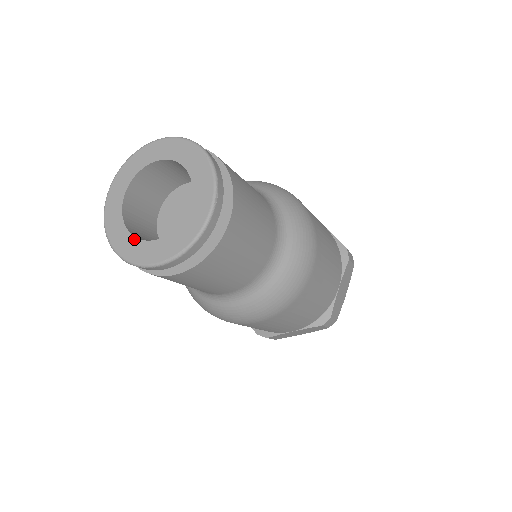
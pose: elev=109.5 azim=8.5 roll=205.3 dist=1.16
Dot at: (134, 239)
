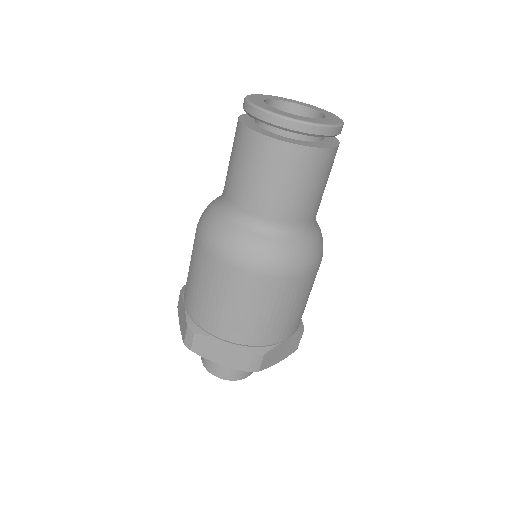
Dot at: occluded
